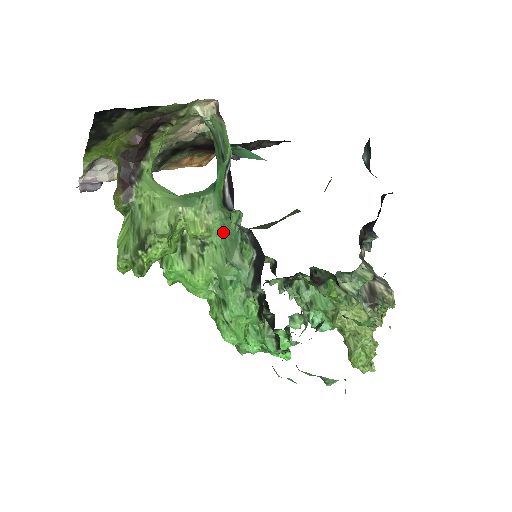
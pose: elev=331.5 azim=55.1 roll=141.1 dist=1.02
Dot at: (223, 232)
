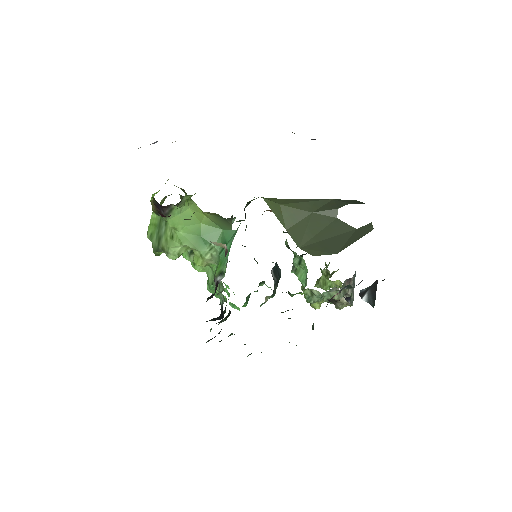
Dot at: occluded
